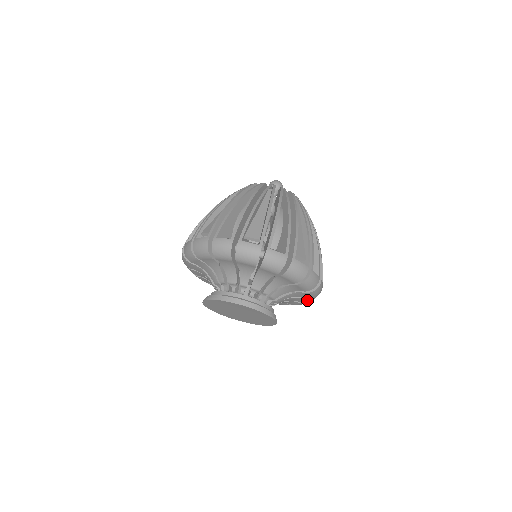
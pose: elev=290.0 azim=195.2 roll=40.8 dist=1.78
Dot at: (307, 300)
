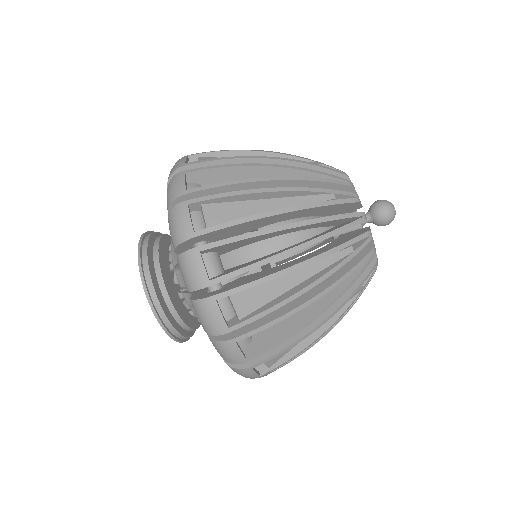
Dot at: occluded
